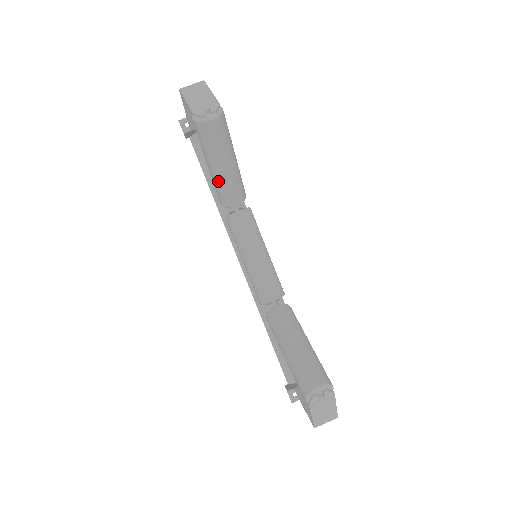
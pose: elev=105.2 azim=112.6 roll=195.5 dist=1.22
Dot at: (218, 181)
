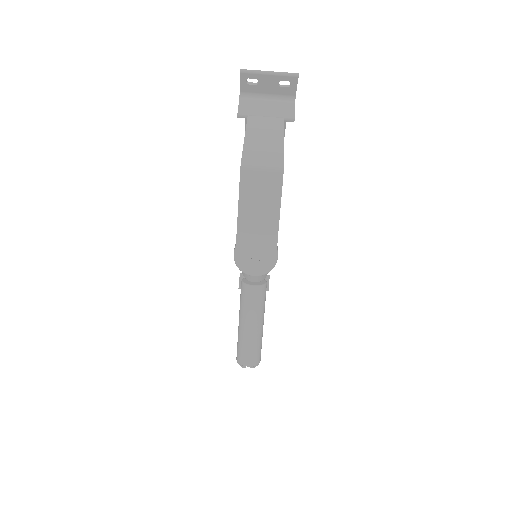
Dot at: occluded
